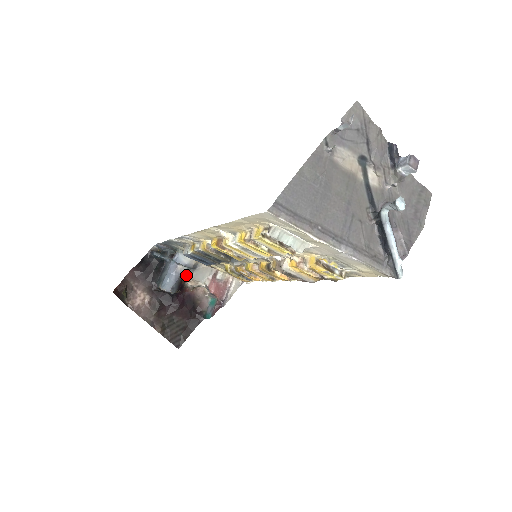
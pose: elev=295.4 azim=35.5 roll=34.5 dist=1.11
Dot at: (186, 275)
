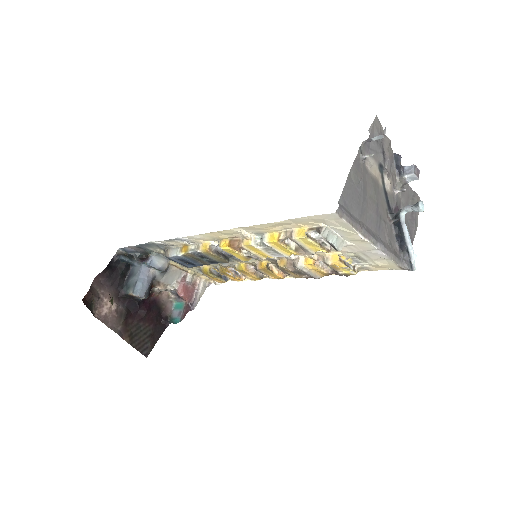
Dot at: (156, 279)
